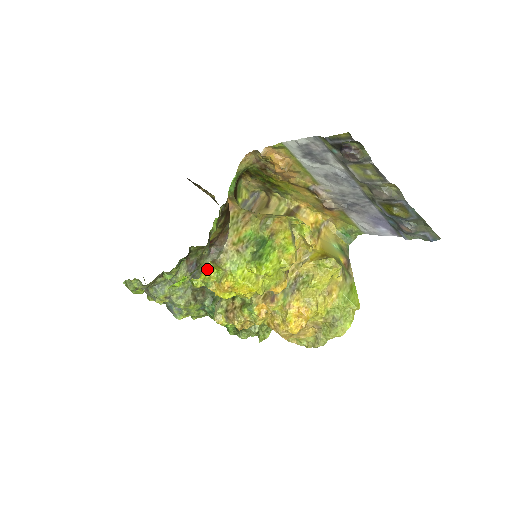
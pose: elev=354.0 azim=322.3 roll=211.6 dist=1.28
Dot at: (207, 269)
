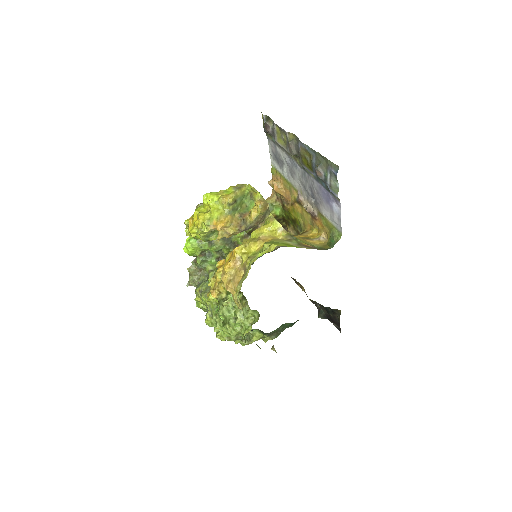
Dot at: occluded
